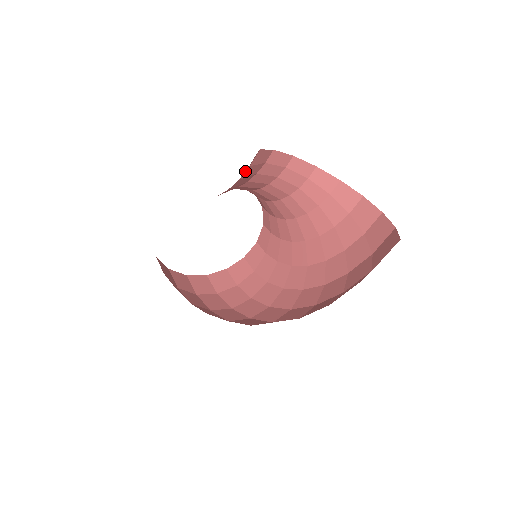
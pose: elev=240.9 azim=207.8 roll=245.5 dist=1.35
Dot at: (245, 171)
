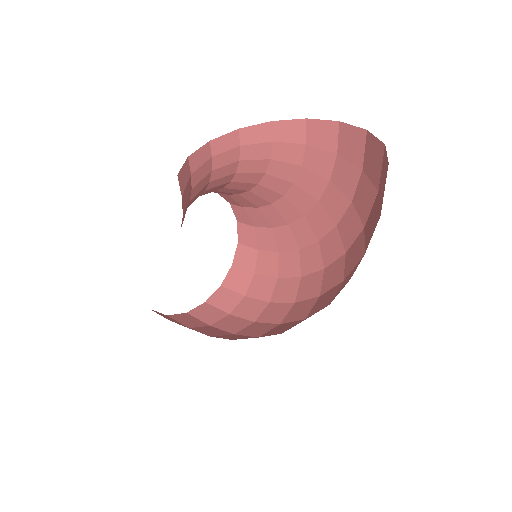
Dot at: occluded
